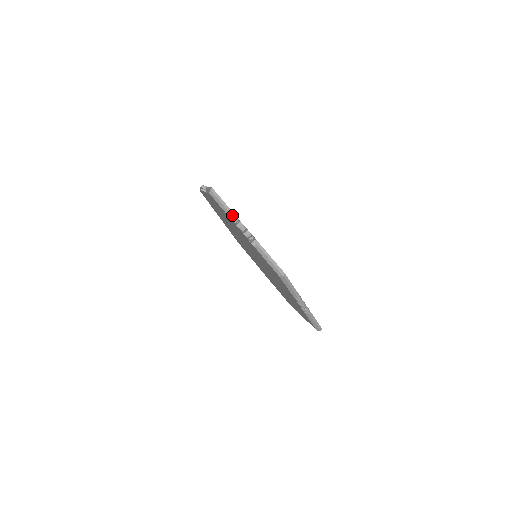
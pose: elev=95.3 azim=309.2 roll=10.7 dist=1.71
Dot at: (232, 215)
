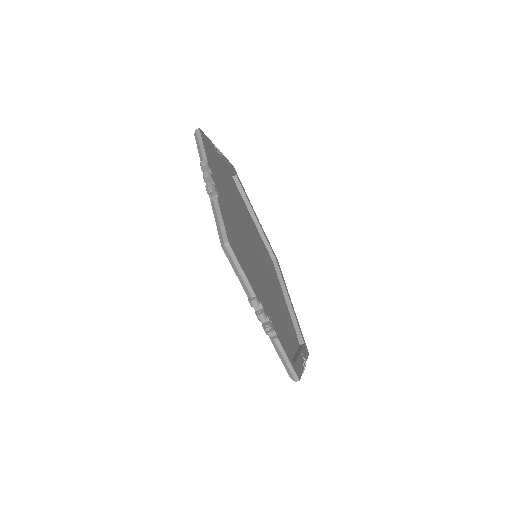
Dot at: (250, 293)
